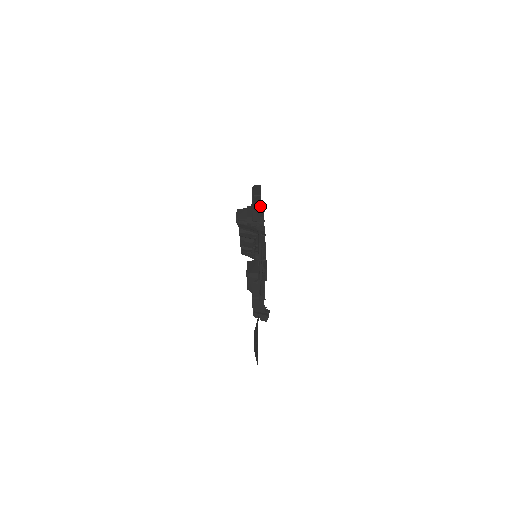
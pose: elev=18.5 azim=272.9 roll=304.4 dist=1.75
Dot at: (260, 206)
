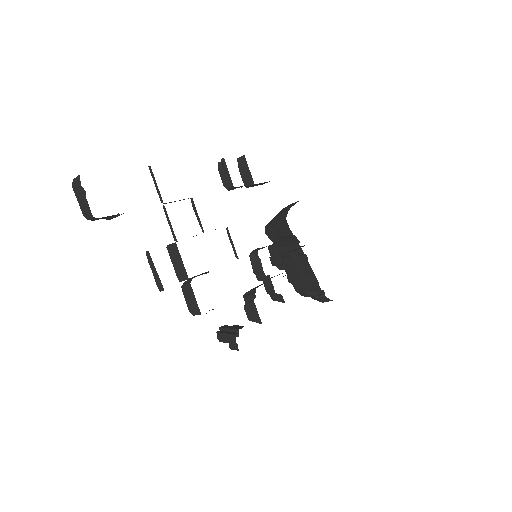
Dot at: (249, 174)
